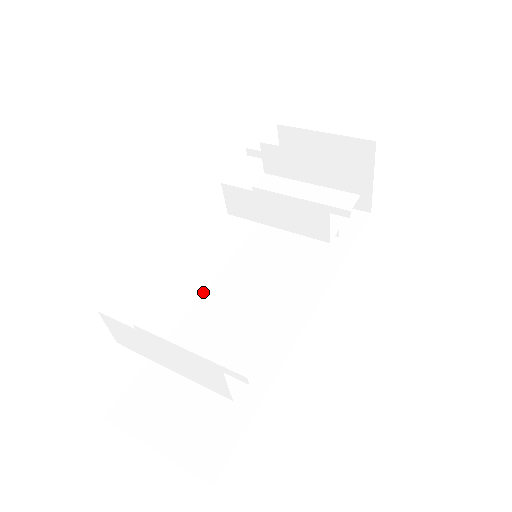
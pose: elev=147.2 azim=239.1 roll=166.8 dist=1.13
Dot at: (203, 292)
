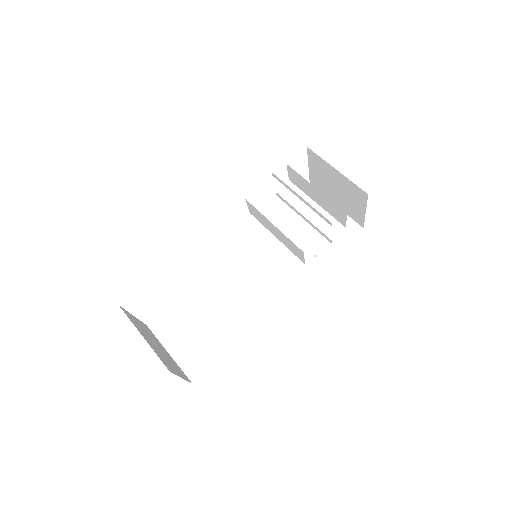
Dot at: (224, 258)
